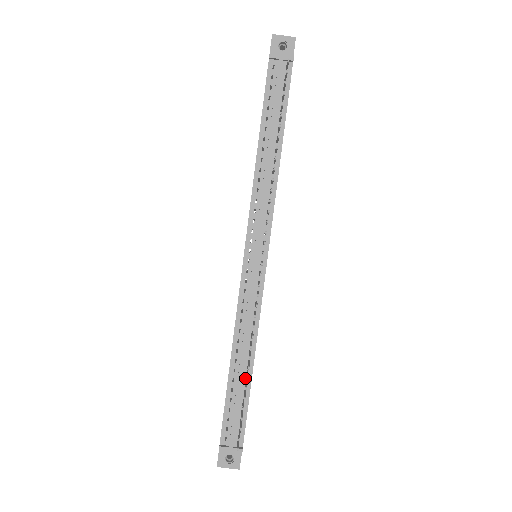
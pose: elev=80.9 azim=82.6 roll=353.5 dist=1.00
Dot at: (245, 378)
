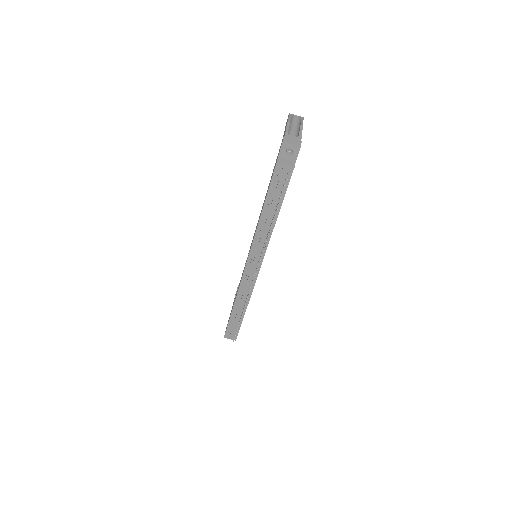
Dot at: (241, 313)
